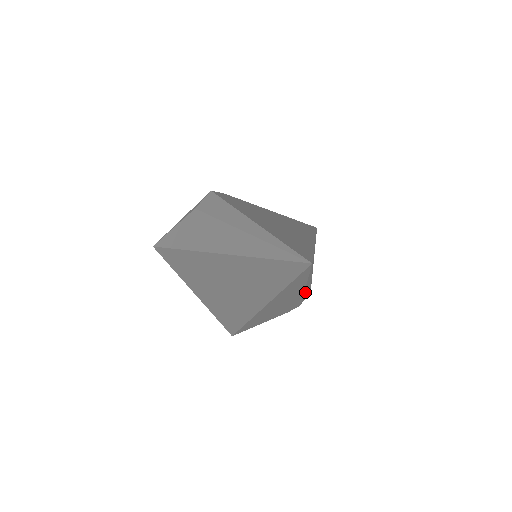
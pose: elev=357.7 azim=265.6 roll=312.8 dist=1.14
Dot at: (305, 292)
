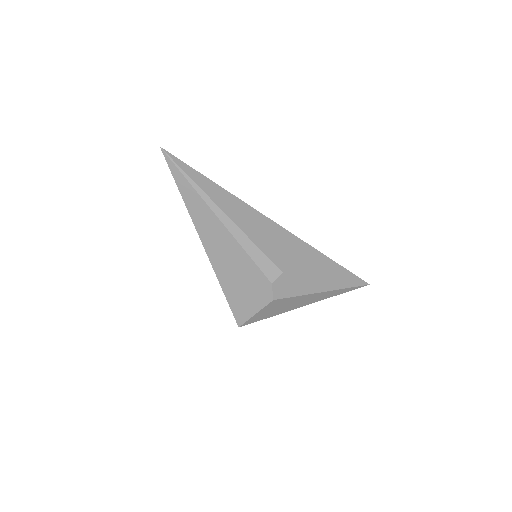
Dot at: (238, 237)
